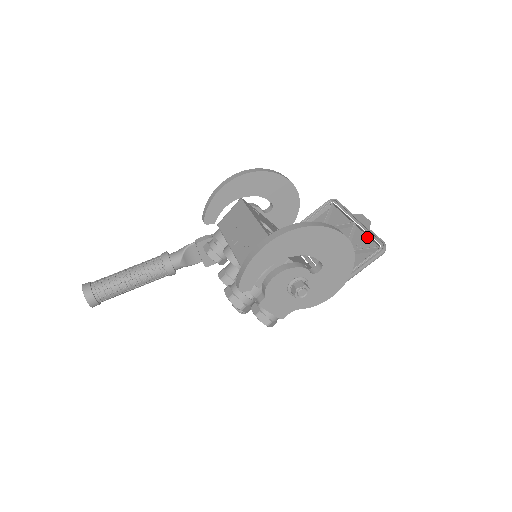
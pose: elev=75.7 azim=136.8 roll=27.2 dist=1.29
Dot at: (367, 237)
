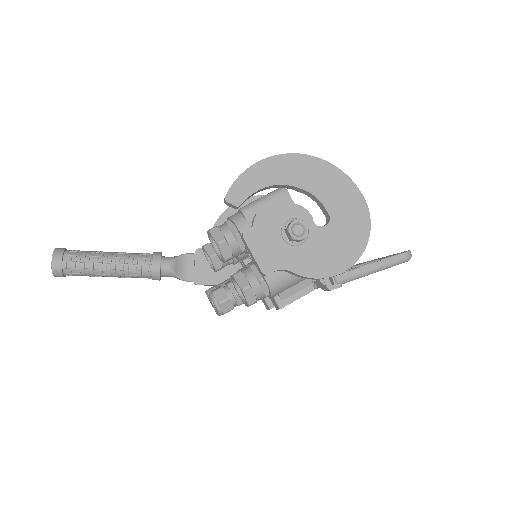
Dot at: occluded
